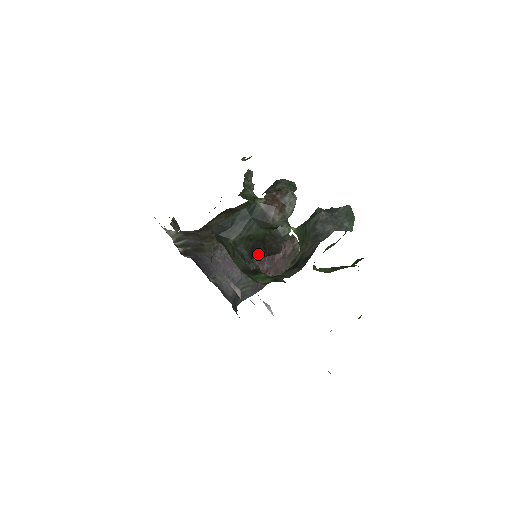
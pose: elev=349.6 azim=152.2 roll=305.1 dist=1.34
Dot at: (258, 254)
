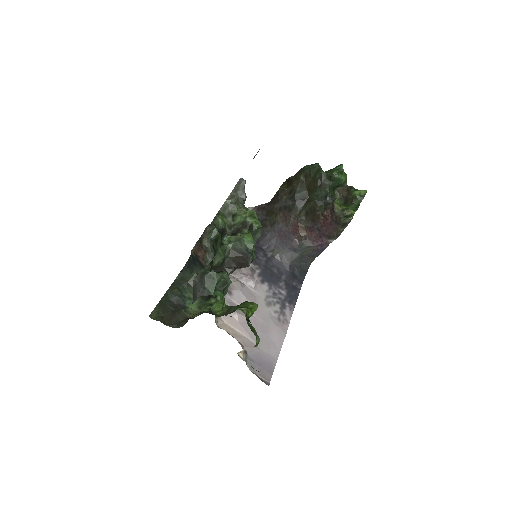
Dot at: occluded
